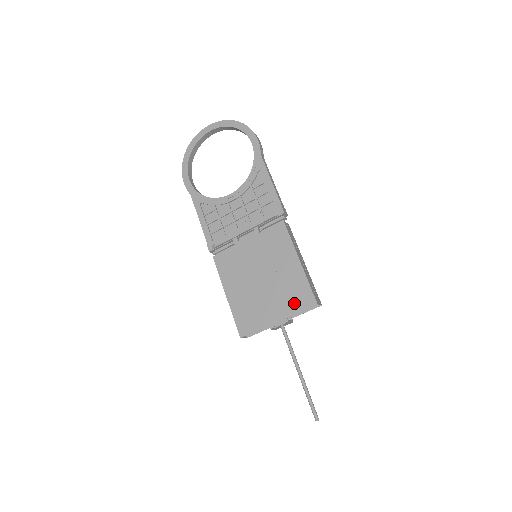
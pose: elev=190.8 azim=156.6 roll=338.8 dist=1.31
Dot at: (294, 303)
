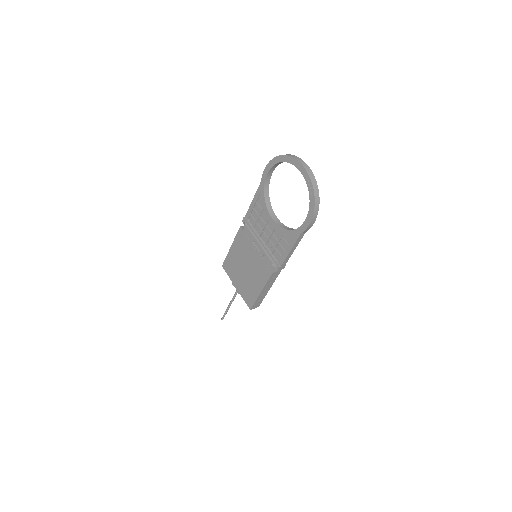
Dot at: (245, 295)
